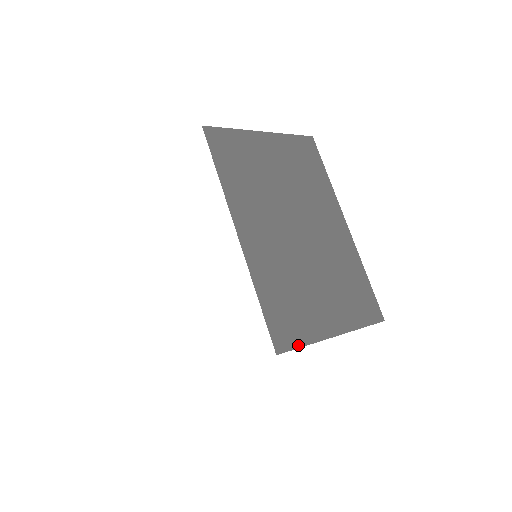
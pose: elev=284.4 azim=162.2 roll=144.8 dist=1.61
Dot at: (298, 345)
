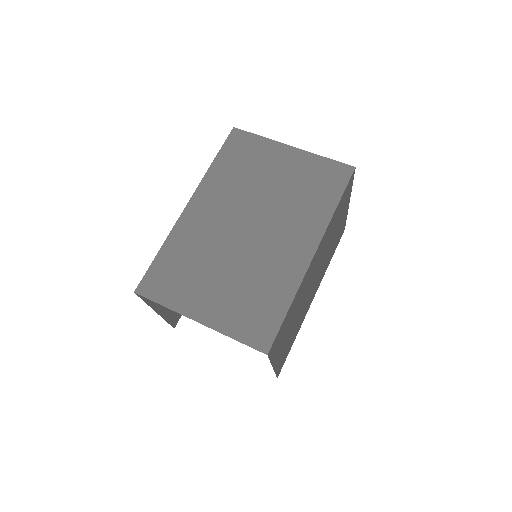
Dot at: (157, 300)
